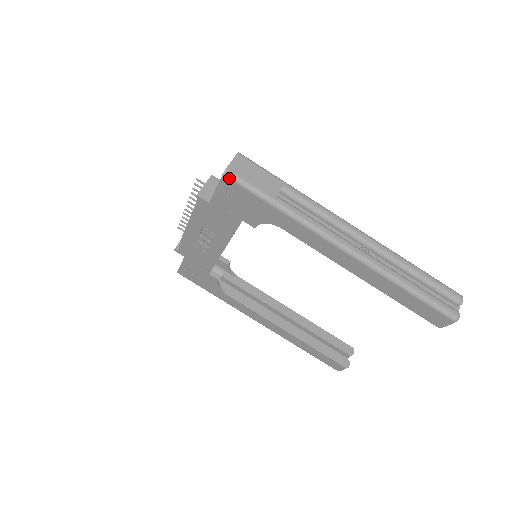
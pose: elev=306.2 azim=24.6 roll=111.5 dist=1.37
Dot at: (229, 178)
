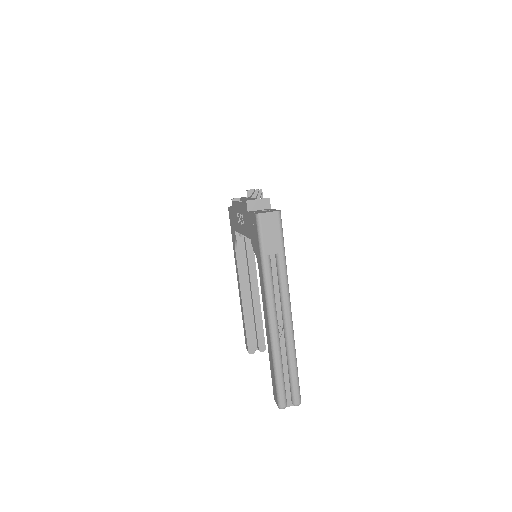
Dot at: (256, 219)
